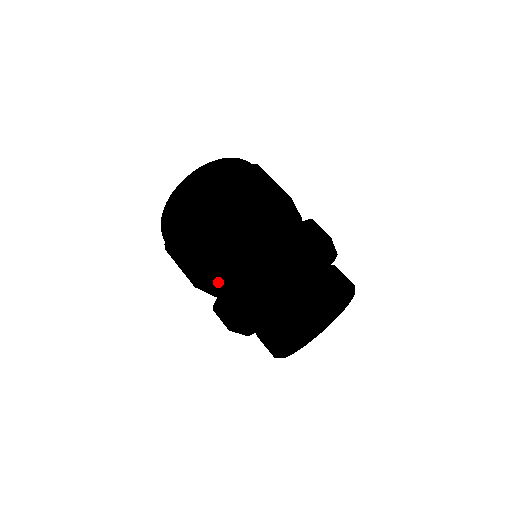
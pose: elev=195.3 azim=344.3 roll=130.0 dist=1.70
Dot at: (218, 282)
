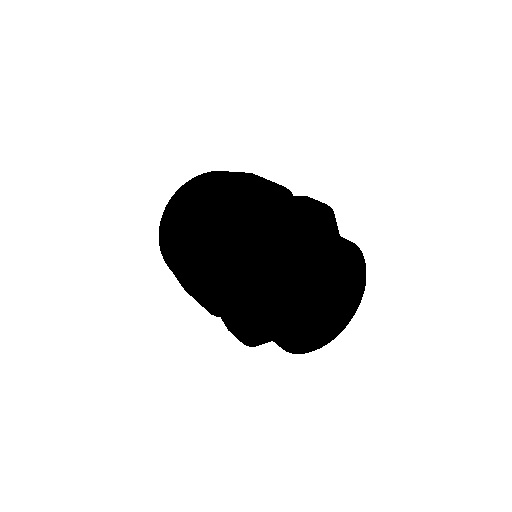
Dot at: occluded
